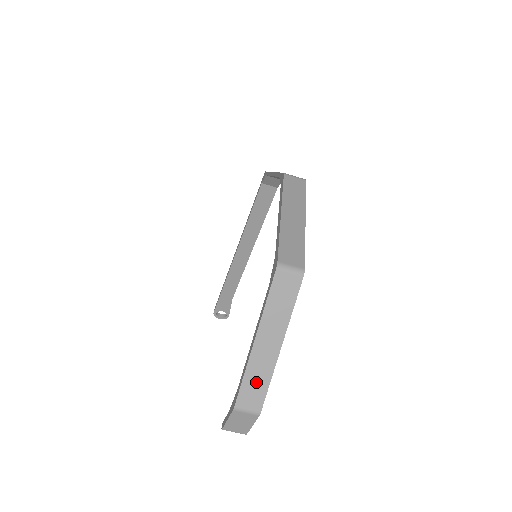
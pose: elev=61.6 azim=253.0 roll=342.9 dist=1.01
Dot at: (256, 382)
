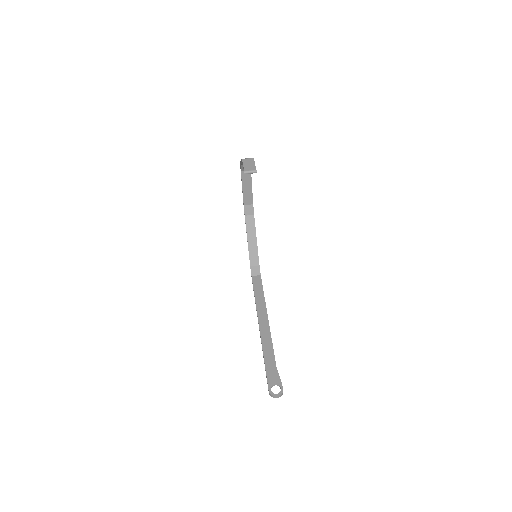
Dot at: occluded
